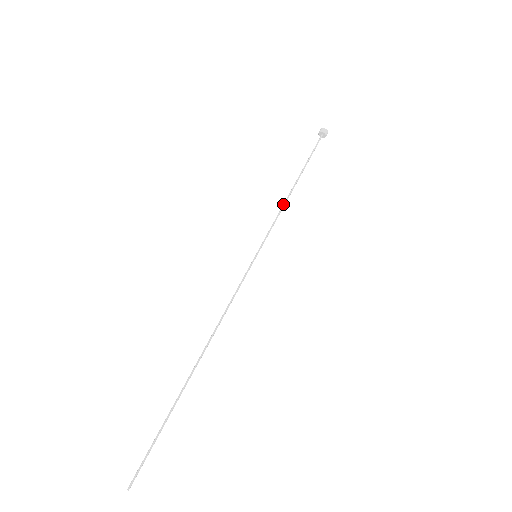
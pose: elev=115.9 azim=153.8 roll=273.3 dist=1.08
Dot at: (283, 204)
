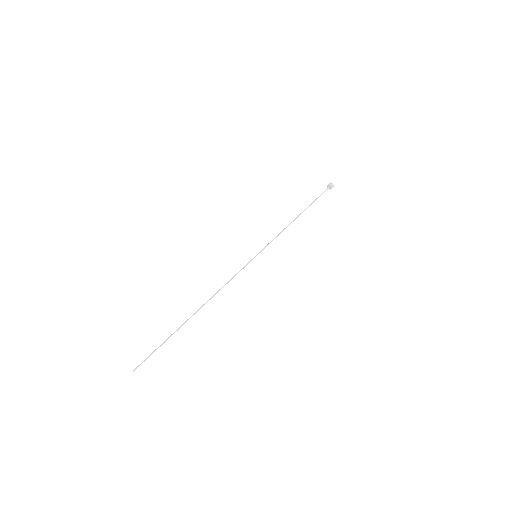
Dot at: (286, 227)
